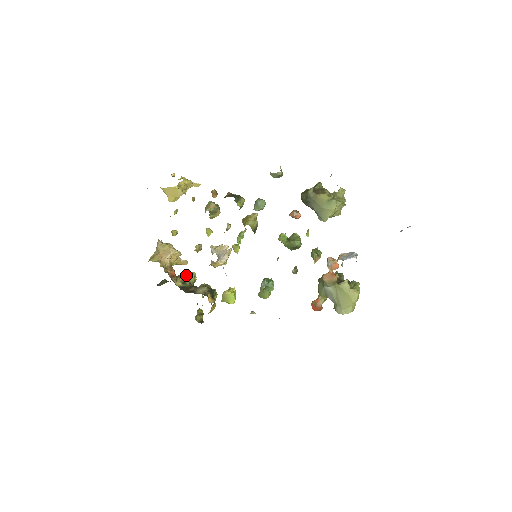
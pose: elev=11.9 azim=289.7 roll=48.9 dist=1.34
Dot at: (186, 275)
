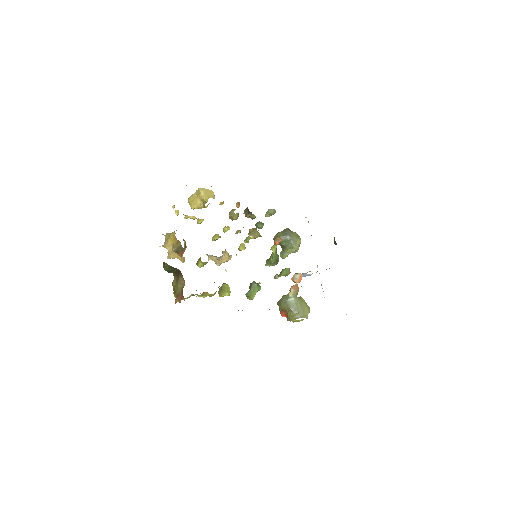
Dot at: occluded
